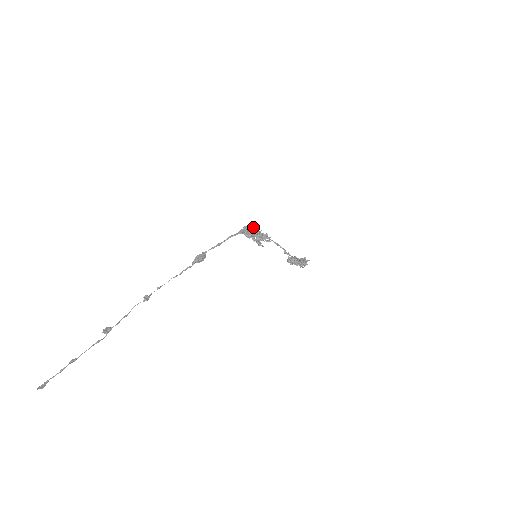
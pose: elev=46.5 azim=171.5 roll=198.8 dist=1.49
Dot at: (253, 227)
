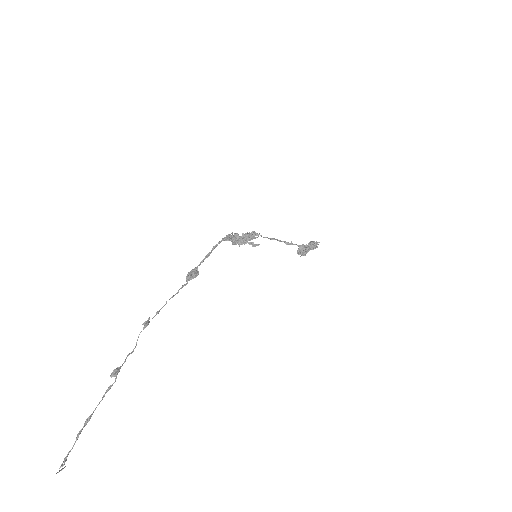
Dot at: (236, 233)
